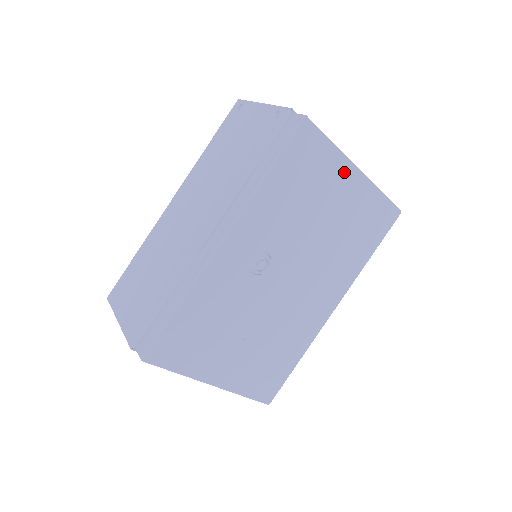
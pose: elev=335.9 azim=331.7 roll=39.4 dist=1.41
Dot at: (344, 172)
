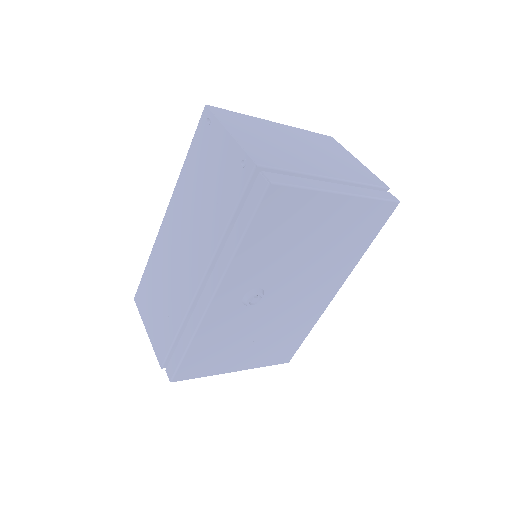
Dot at: (325, 203)
